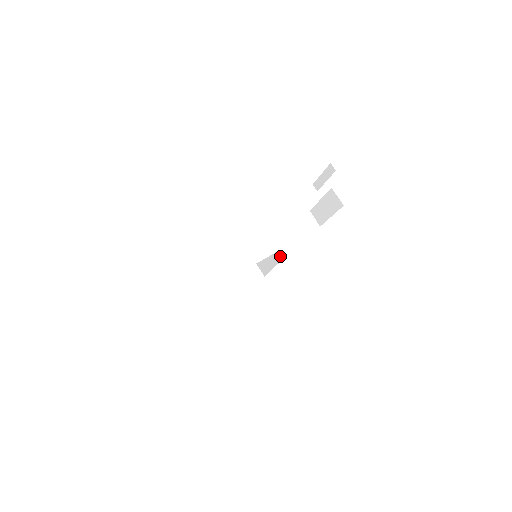
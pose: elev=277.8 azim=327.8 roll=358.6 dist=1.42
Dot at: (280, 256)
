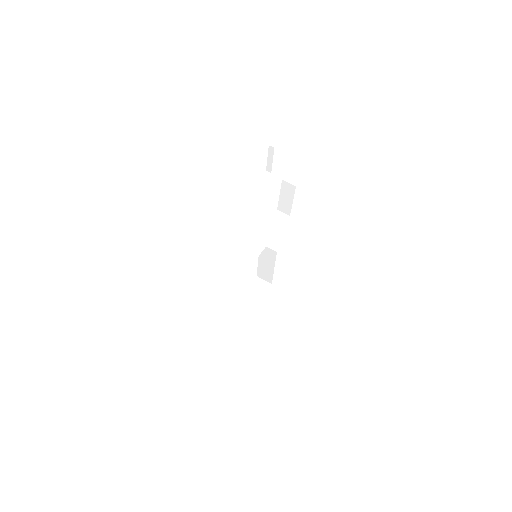
Dot at: (273, 252)
